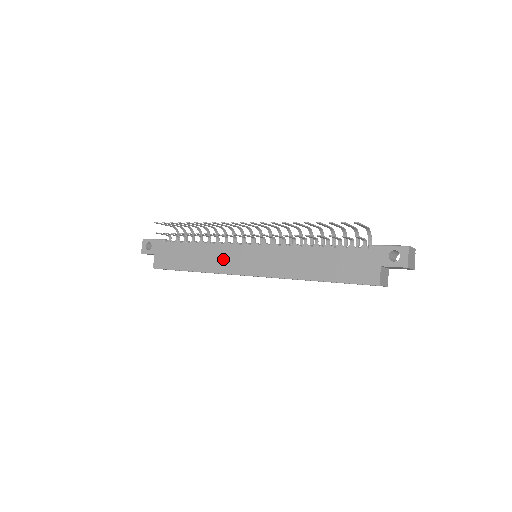
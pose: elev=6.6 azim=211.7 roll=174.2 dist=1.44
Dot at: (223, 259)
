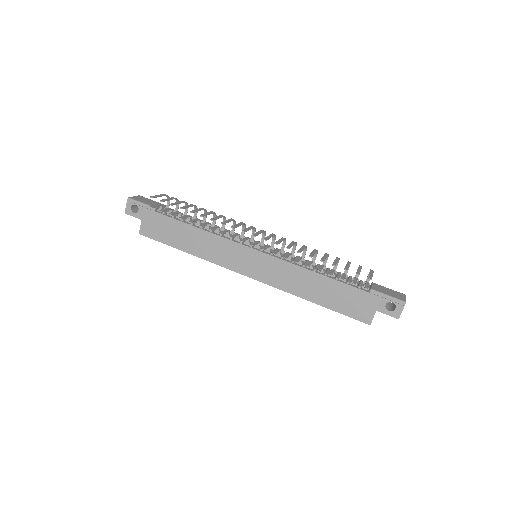
Dot at: (222, 252)
